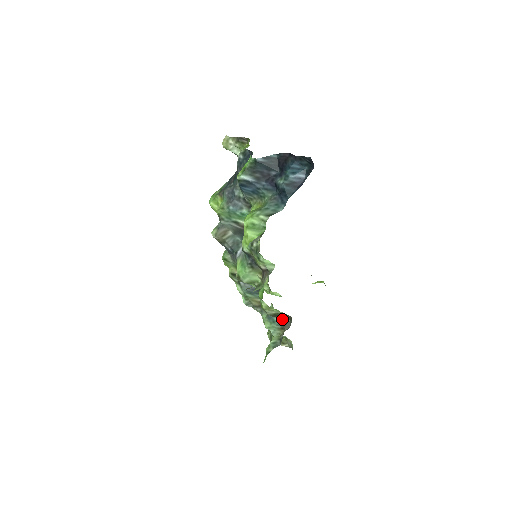
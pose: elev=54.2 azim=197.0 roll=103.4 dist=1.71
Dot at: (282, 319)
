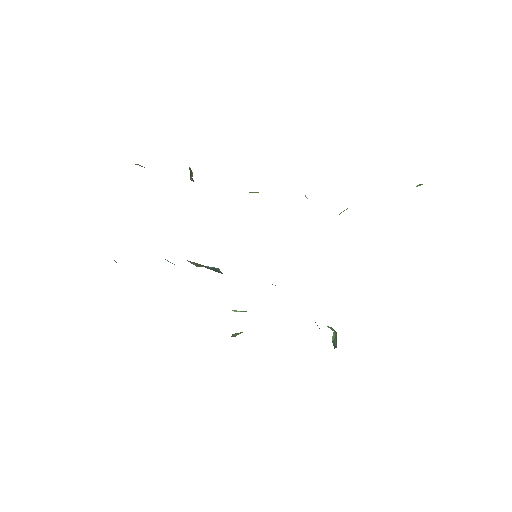
Dot at: (317, 325)
